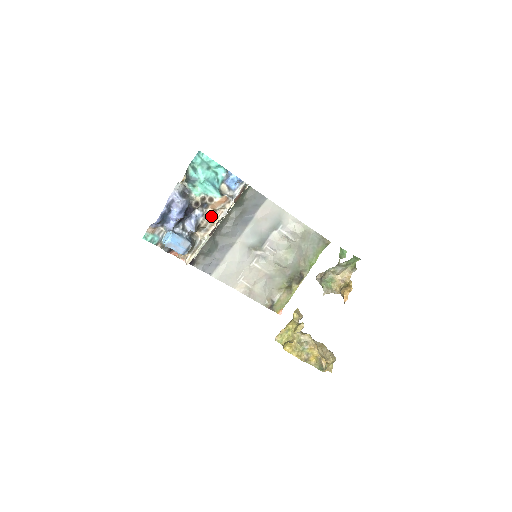
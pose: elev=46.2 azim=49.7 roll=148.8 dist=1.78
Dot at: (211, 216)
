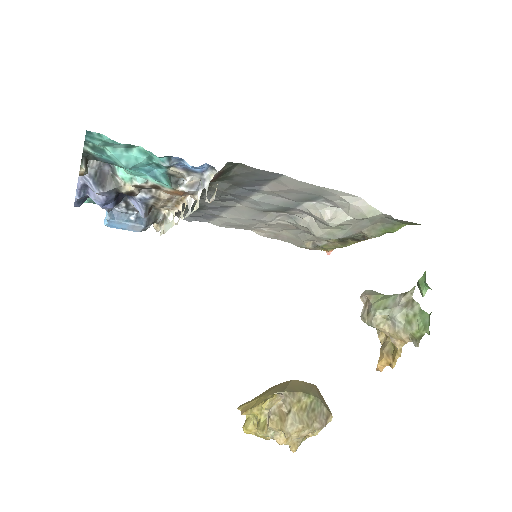
Dot at: (169, 197)
